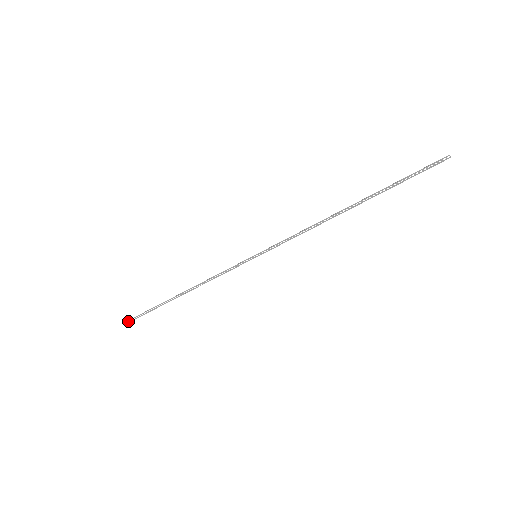
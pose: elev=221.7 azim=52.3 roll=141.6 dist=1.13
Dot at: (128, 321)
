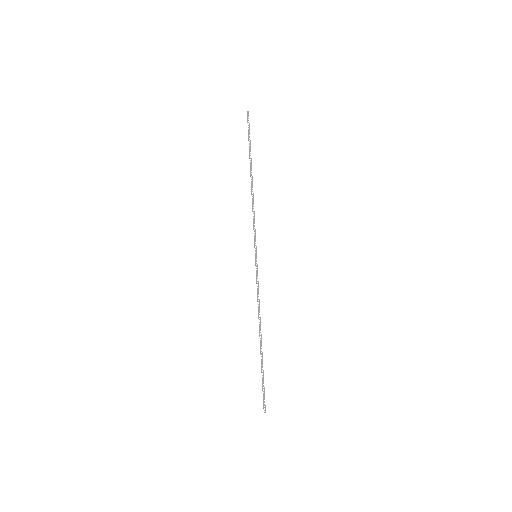
Dot at: (264, 410)
